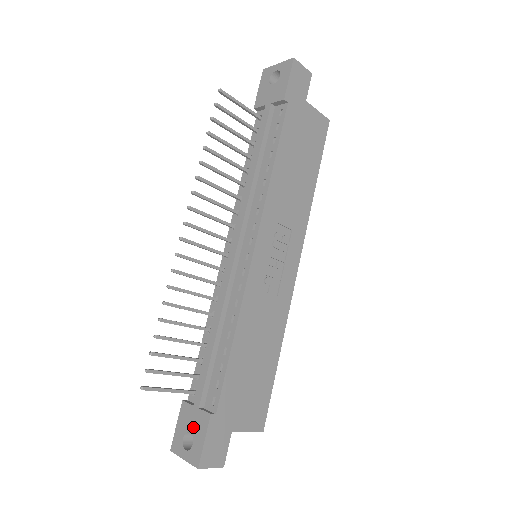
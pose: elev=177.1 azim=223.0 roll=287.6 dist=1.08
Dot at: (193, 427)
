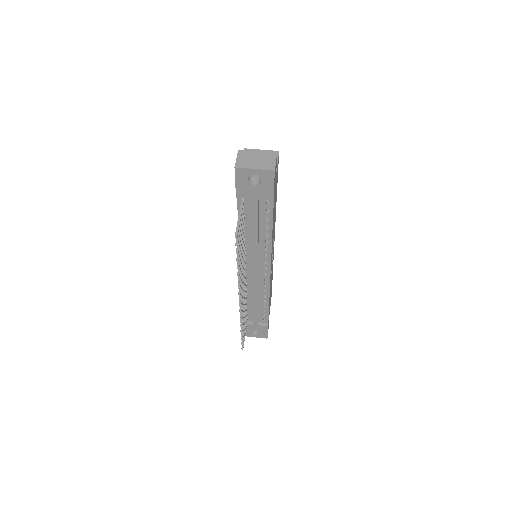
Dot at: (257, 330)
